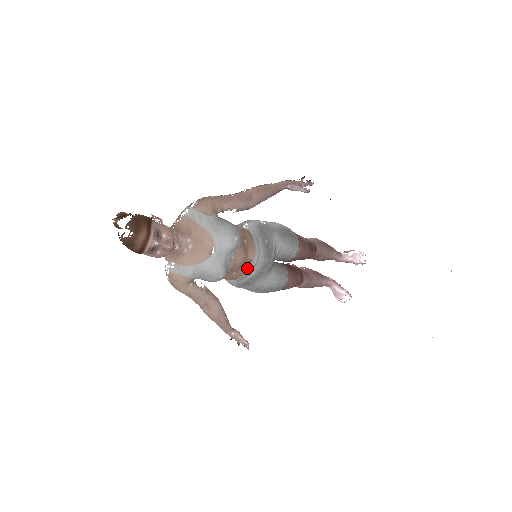
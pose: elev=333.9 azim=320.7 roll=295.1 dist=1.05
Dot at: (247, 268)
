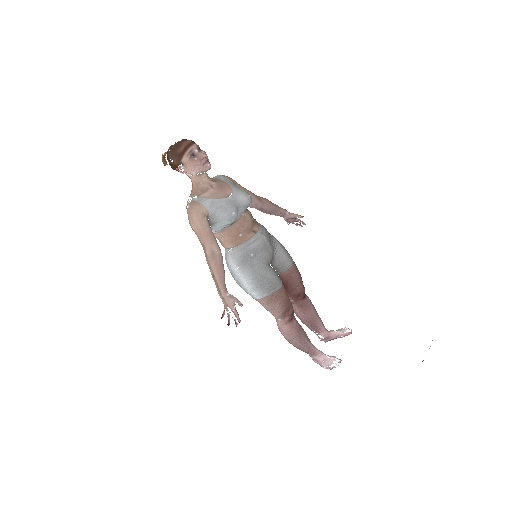
Dot at: (252, 235)
